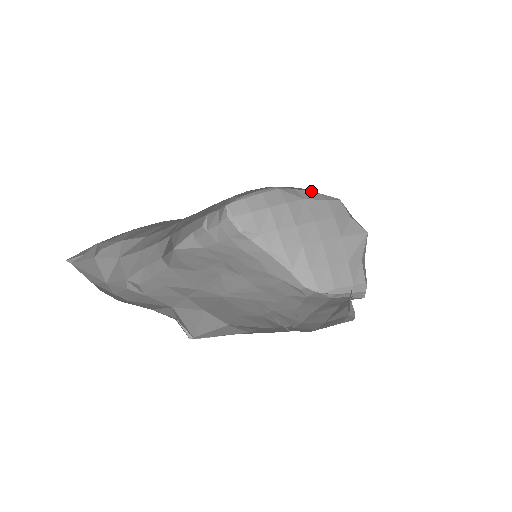
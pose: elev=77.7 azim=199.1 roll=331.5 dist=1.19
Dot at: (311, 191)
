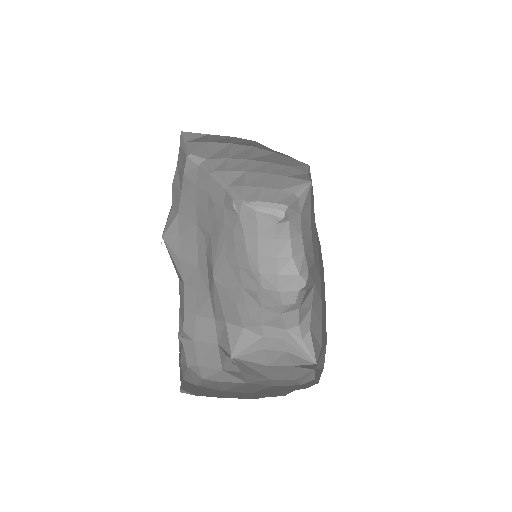
Dot at: occluded
